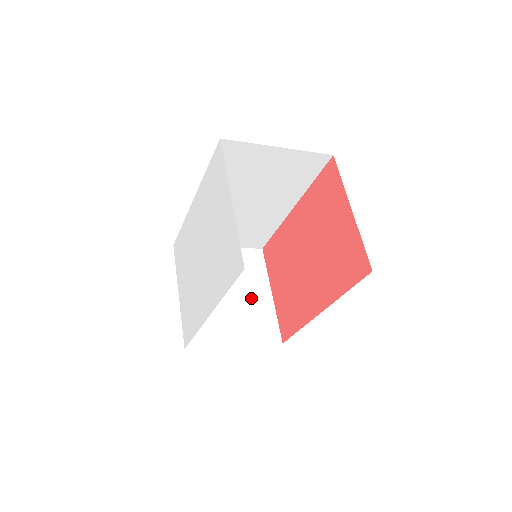
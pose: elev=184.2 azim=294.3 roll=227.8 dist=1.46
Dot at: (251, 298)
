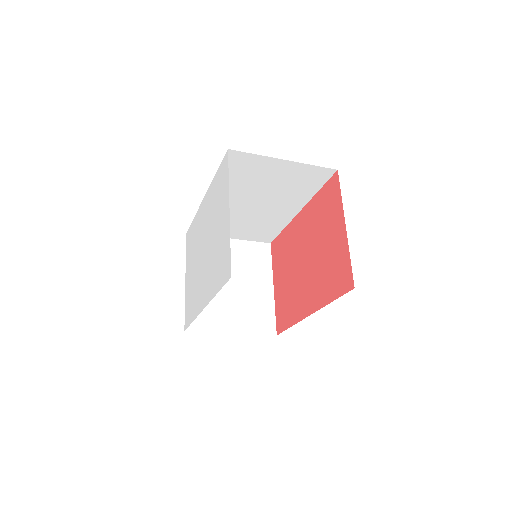
Dot at: (253, 290)
